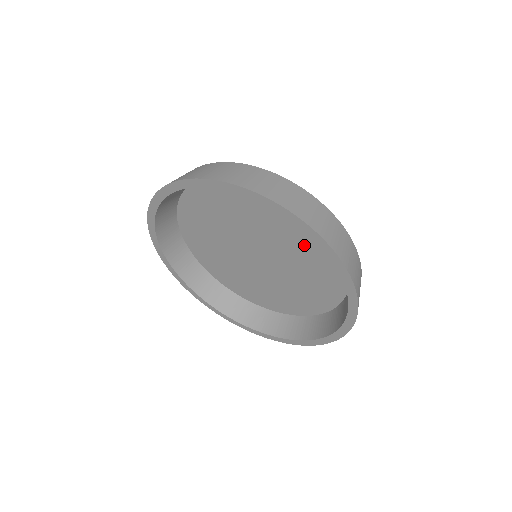
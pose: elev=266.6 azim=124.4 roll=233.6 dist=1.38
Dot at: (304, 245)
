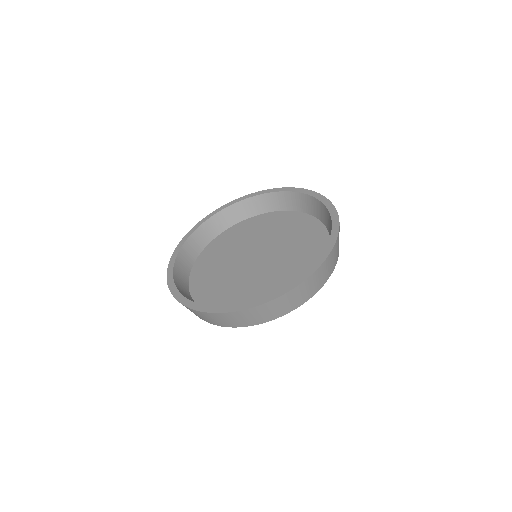
Dot at: (302, 255)
